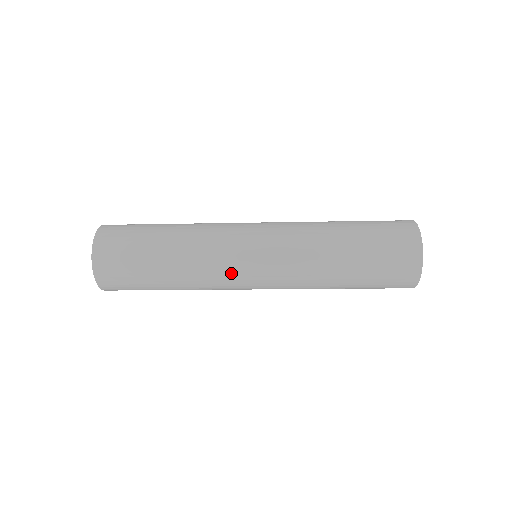
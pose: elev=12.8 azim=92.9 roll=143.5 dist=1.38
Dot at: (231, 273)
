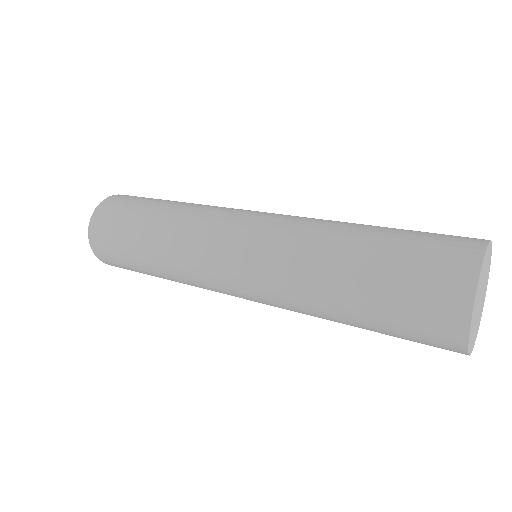
Dot at: occluded
